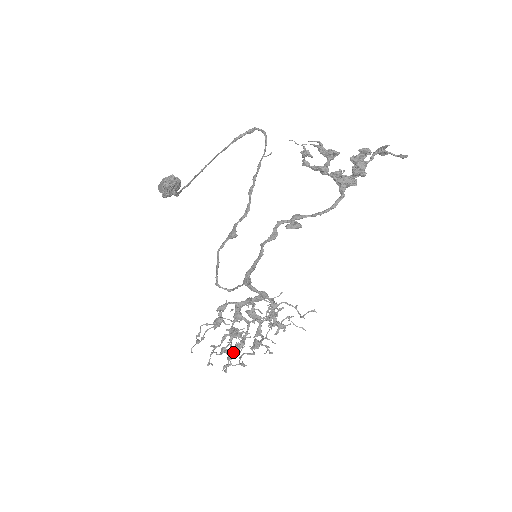
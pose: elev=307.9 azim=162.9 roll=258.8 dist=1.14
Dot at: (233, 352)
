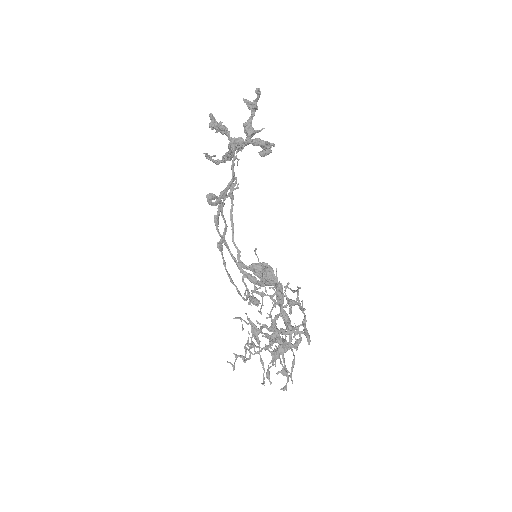
Dot at: occluded
